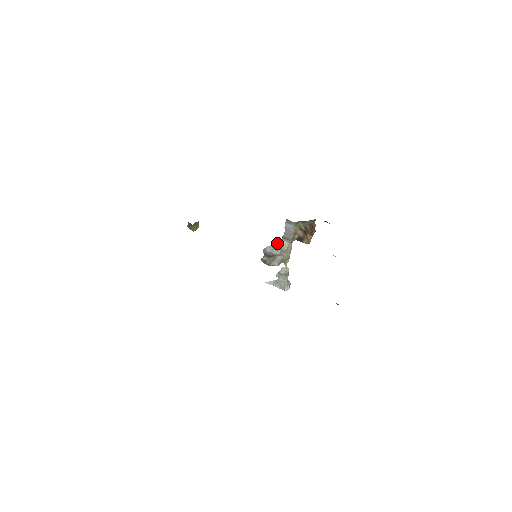
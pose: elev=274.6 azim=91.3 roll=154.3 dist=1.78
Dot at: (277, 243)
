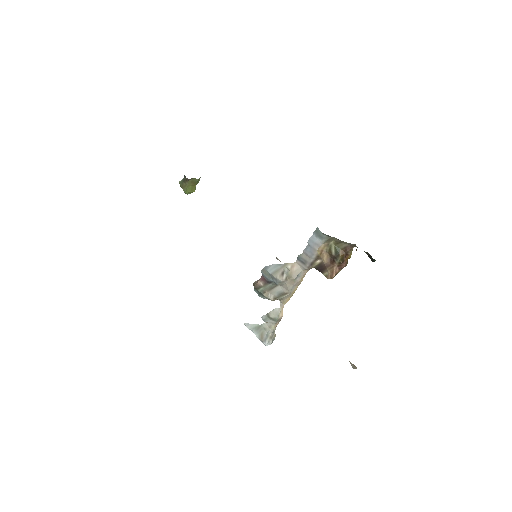
Dot at: (286, 264)
